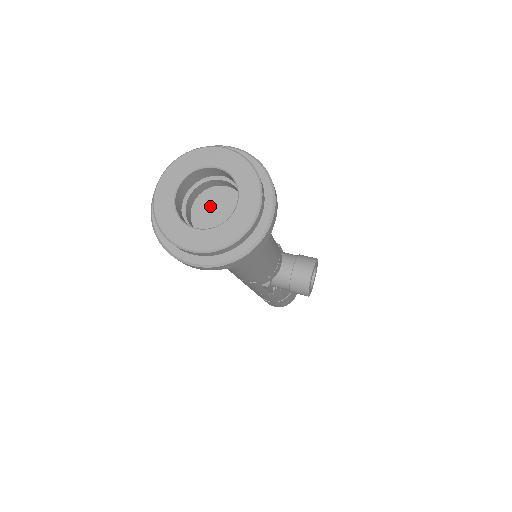
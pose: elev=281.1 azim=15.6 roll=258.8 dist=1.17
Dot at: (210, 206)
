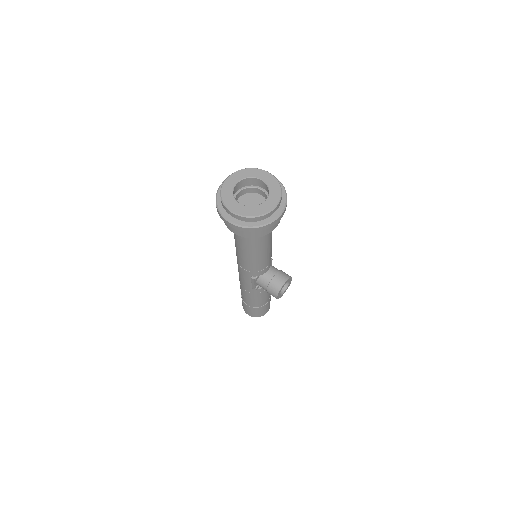
Dot at: (249, 201)
